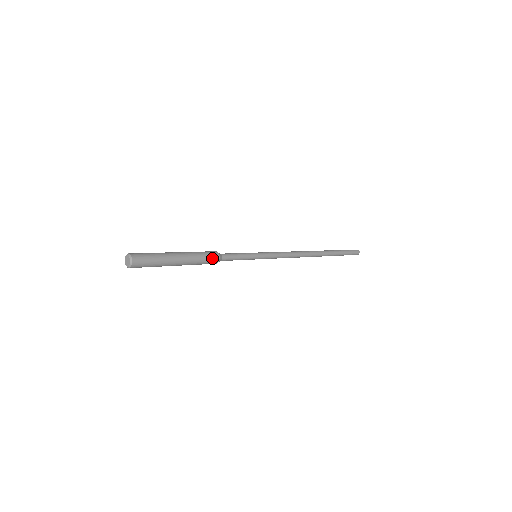
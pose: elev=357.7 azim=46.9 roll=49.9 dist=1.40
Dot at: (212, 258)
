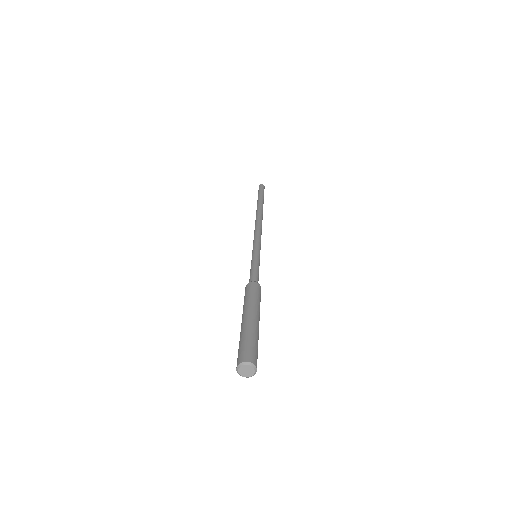
Dot at: (260, 296)
